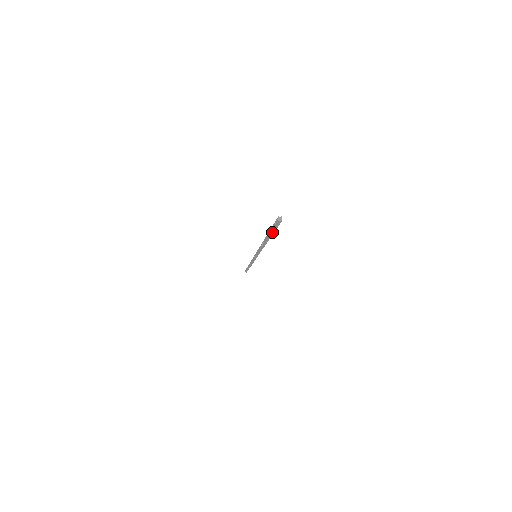
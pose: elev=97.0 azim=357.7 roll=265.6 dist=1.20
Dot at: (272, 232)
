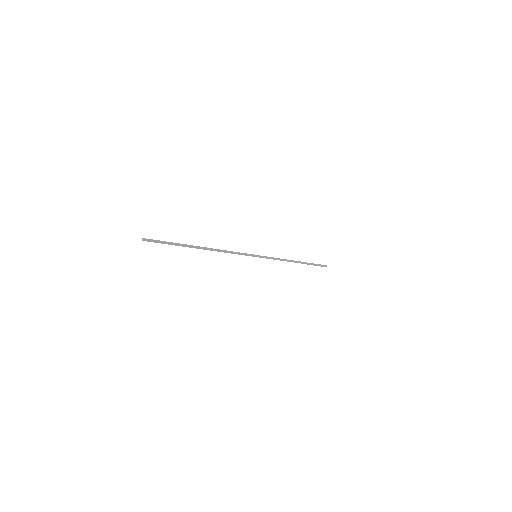
Dot at: occluded
